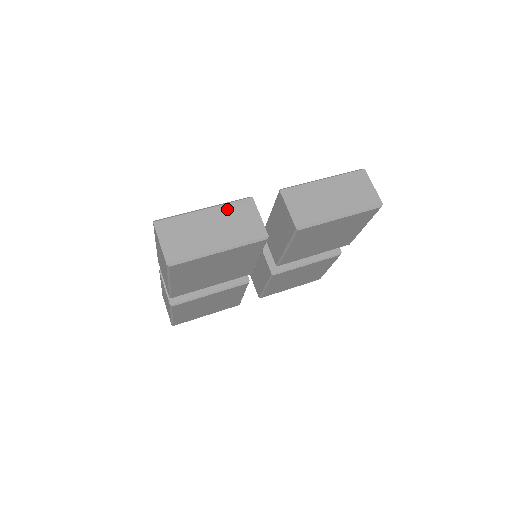
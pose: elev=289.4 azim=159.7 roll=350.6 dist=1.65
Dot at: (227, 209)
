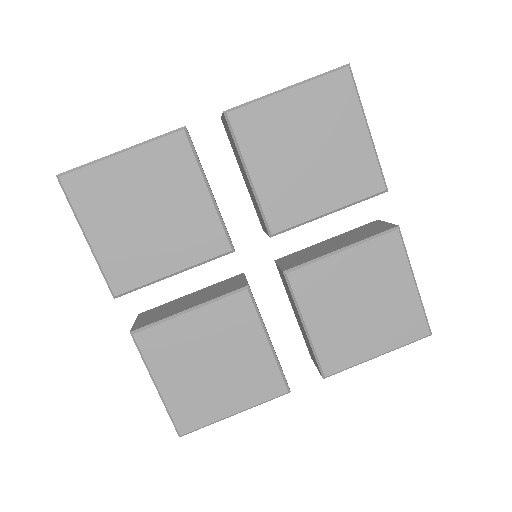
Dot at: occluded
